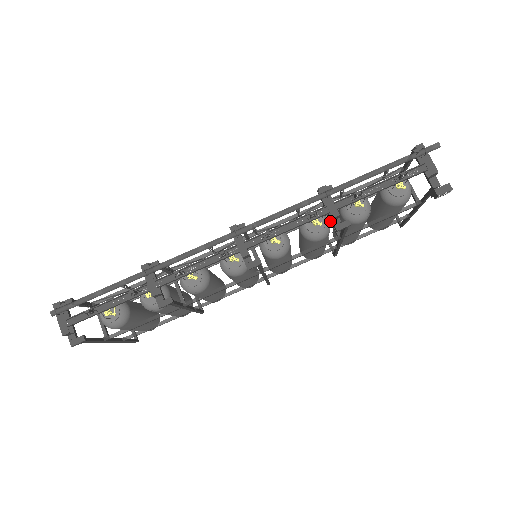
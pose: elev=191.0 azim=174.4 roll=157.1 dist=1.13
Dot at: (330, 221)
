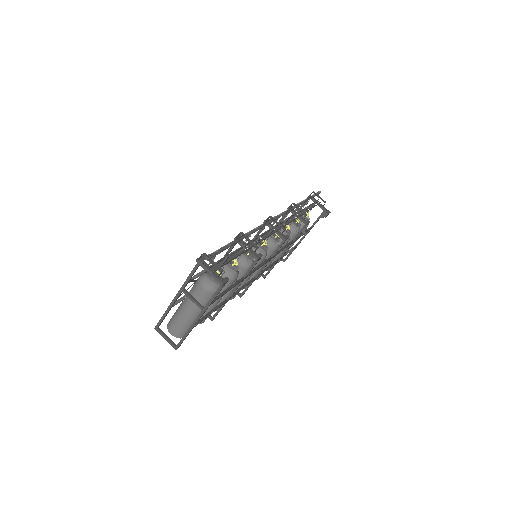
Dot at: occluded
